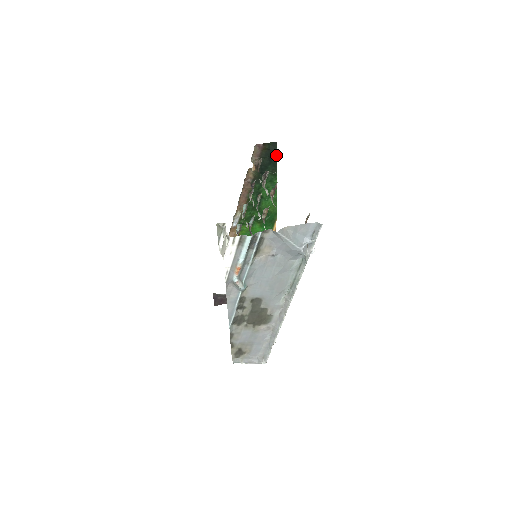
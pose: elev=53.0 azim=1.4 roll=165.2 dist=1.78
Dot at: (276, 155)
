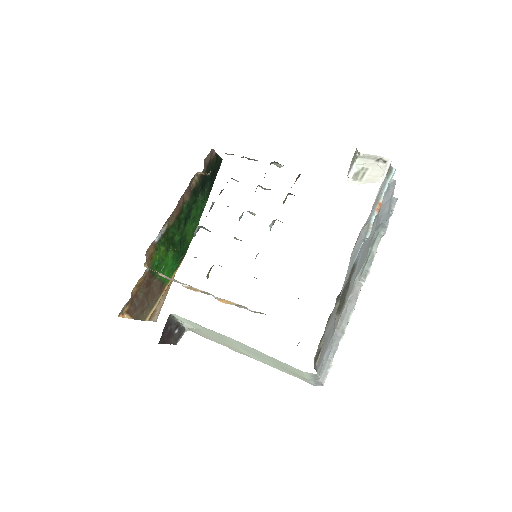
Dot at: occluded
